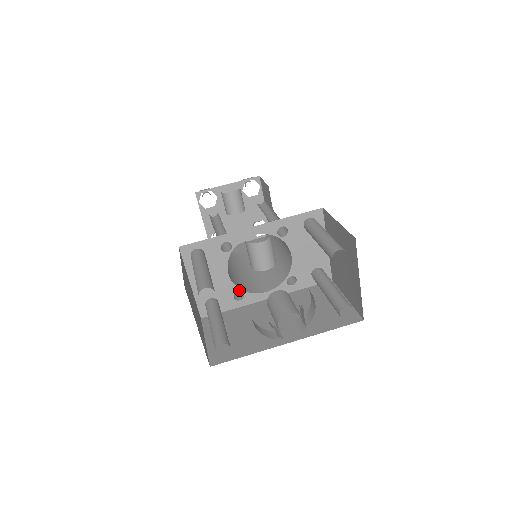
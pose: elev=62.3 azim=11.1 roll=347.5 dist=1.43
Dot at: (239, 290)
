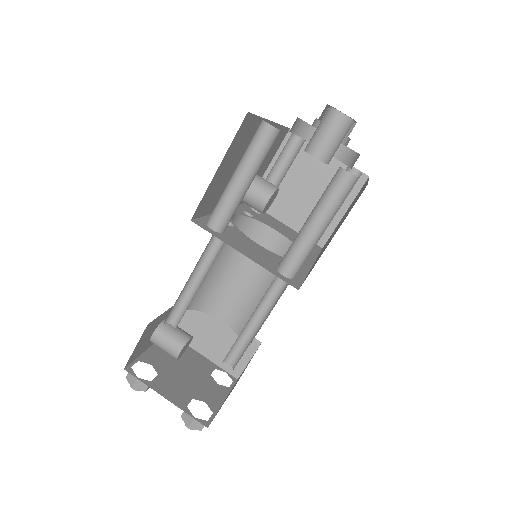
Dot at: occluded
